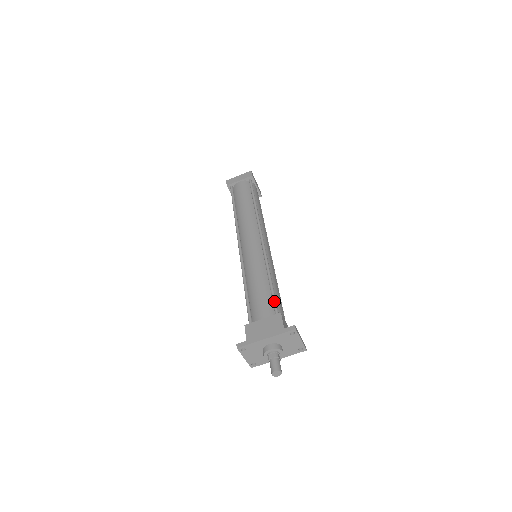
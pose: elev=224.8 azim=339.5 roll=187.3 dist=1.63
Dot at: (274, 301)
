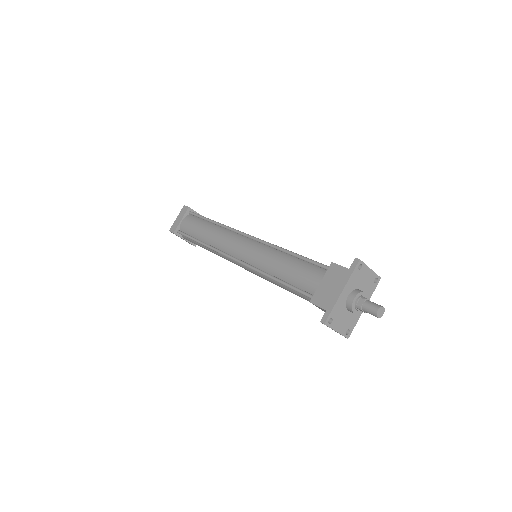
Dot at: (314, 262)
